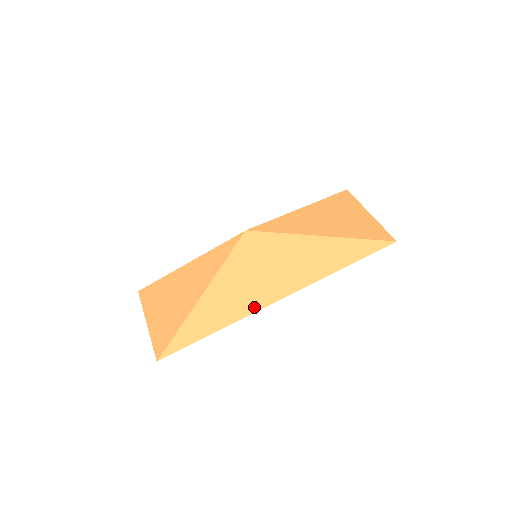
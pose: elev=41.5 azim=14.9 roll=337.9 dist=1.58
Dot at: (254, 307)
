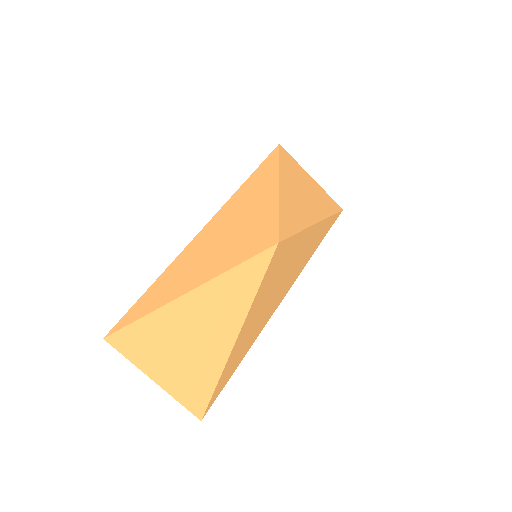
Dot at: (270, 315)
